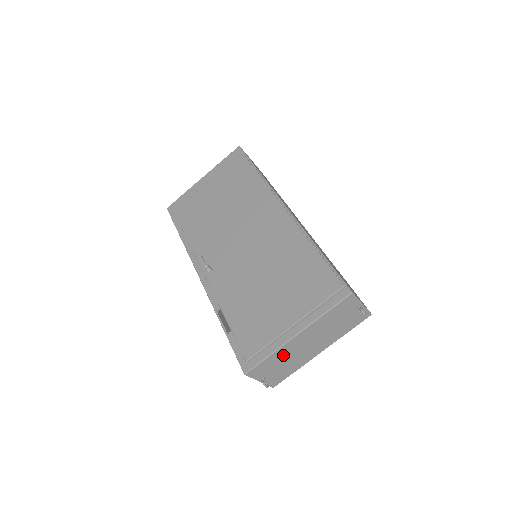
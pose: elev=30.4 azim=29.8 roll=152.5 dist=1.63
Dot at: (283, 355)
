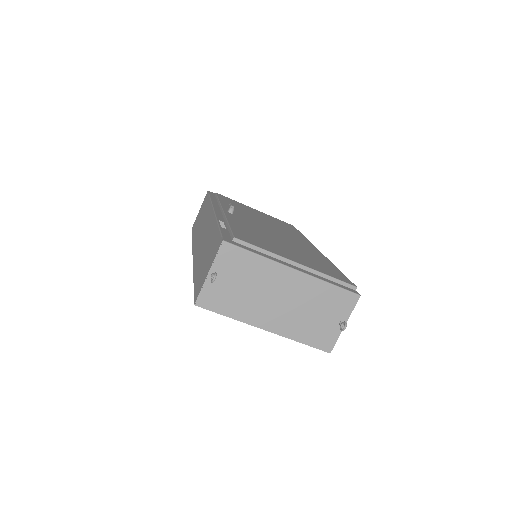
Dot at: (259, 275)
